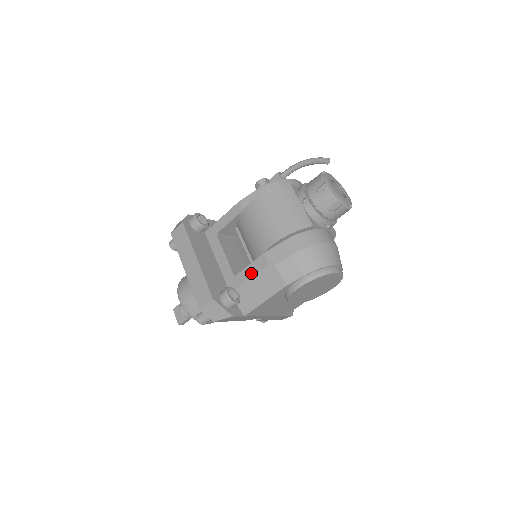
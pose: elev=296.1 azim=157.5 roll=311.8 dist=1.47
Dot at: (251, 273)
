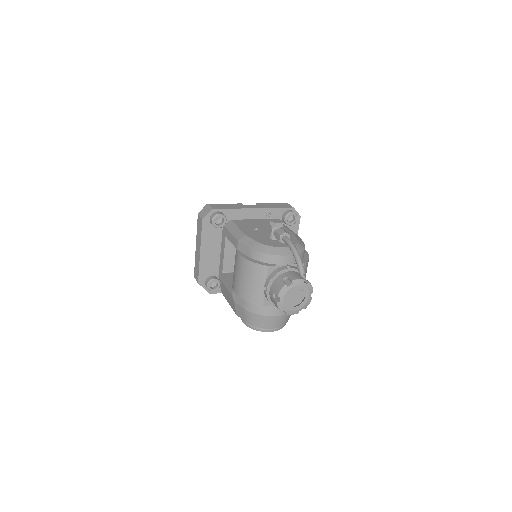
Dot at: (226, 286)
